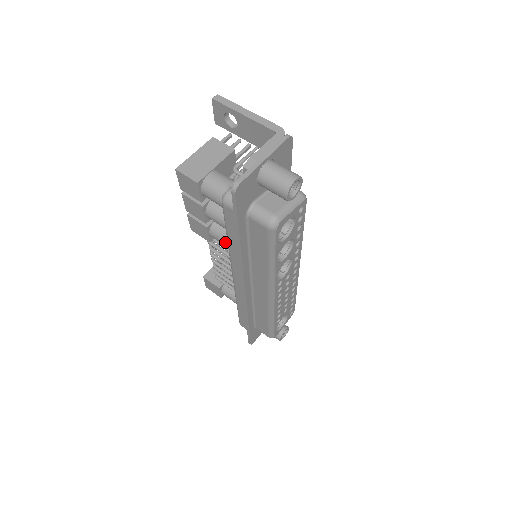
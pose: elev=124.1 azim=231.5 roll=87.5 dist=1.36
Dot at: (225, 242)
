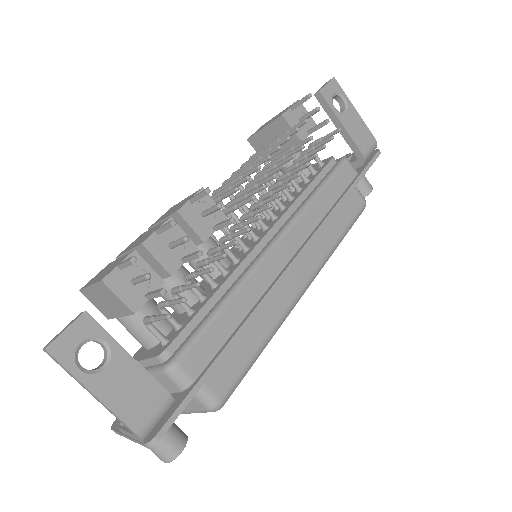
Dot at: occluded
